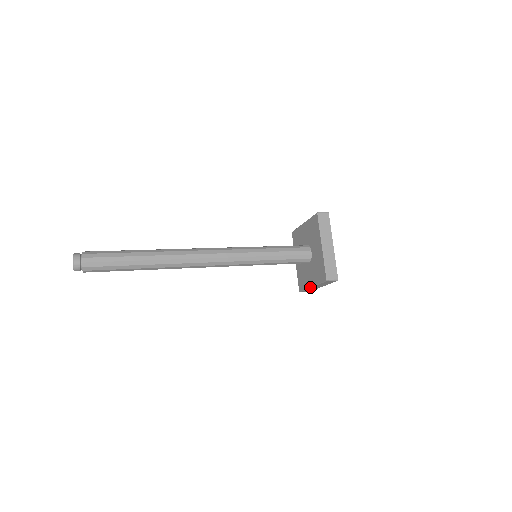
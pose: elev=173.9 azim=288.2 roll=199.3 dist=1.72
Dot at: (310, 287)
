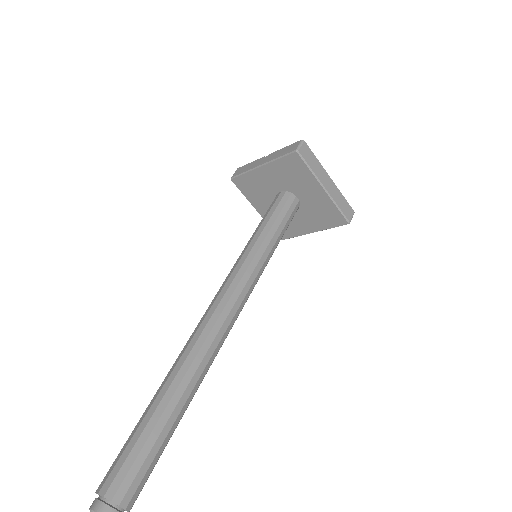
Dot at: occluded
